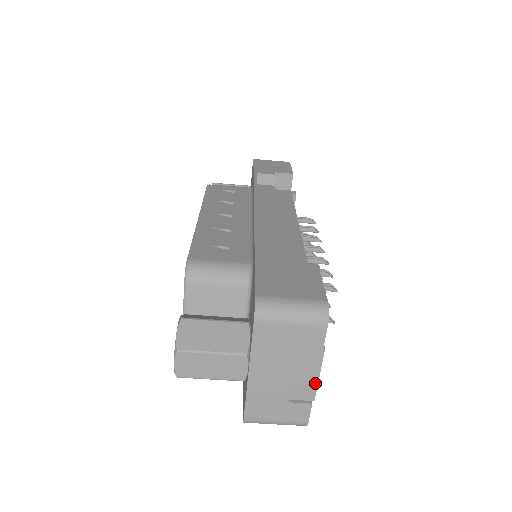
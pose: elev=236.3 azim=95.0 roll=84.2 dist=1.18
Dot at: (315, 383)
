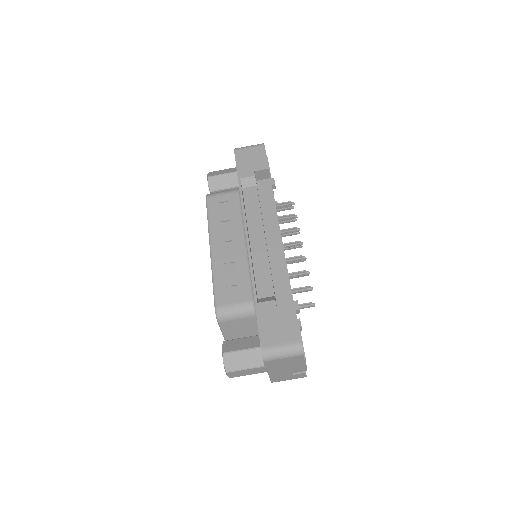
Dot at: (305, 367)
